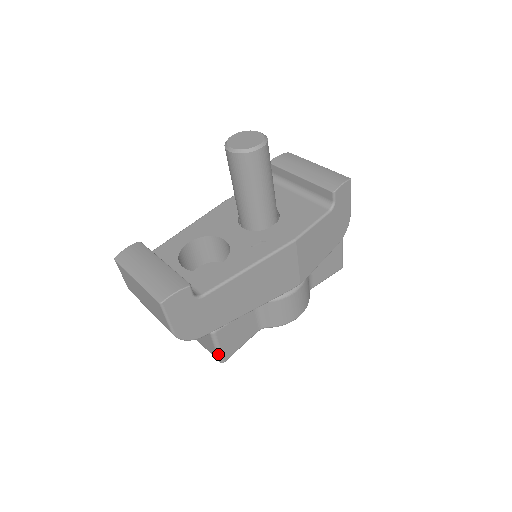
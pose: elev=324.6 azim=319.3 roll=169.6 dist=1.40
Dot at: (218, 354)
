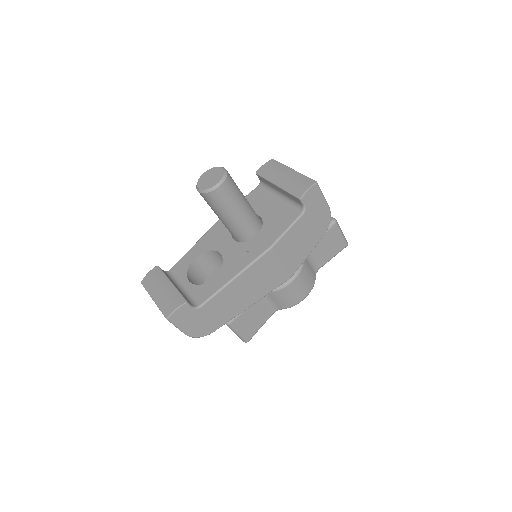
Dot at: (240, 337)
